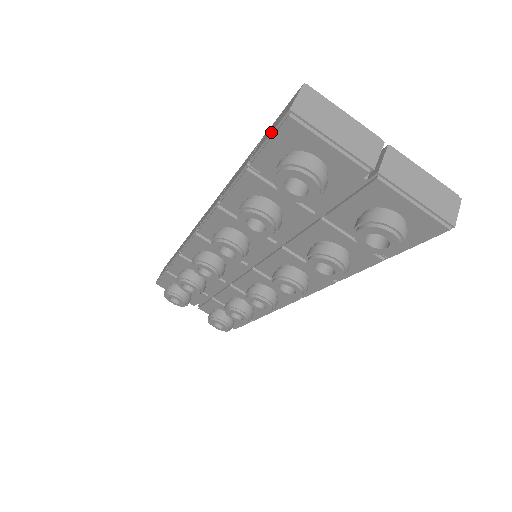
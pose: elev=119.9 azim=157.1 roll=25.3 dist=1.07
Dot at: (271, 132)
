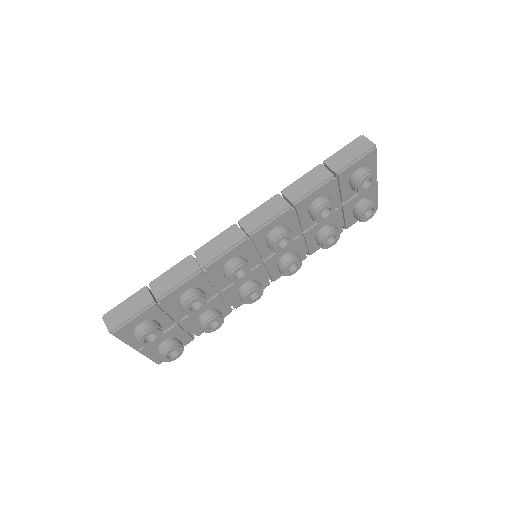
Dot at: (360, 156)
